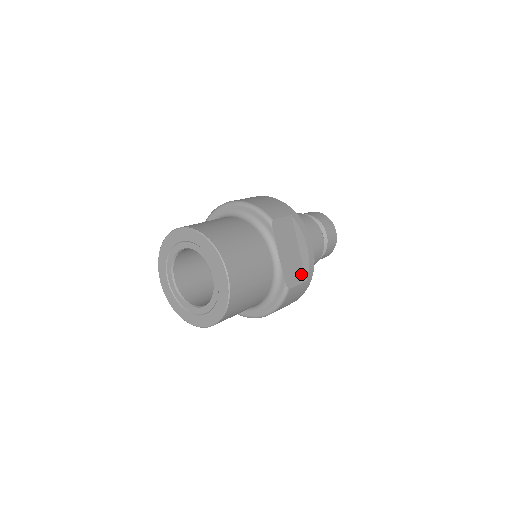
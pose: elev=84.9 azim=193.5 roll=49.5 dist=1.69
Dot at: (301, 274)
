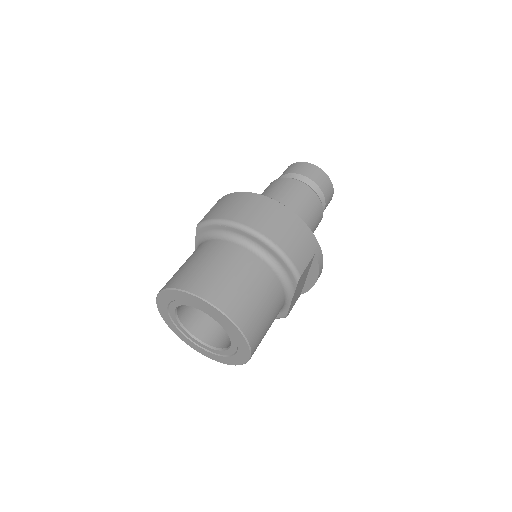
Dot at: (299, 294)
